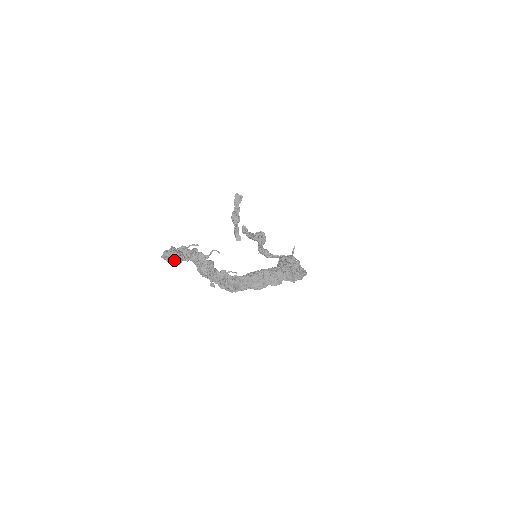
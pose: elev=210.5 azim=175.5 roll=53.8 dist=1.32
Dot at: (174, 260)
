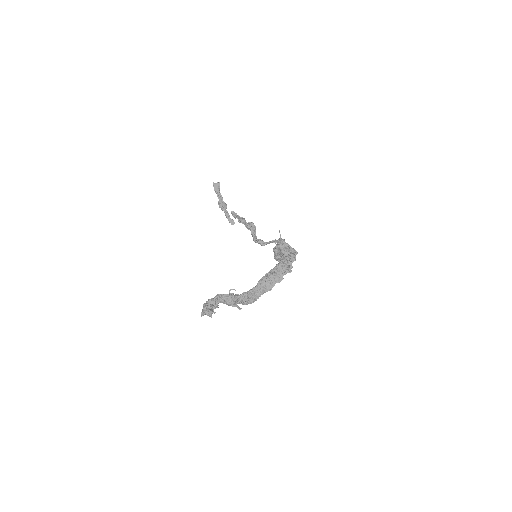
Dot at: (211, 316)
